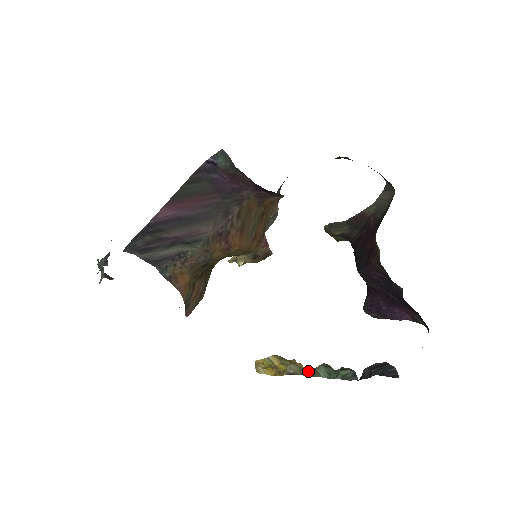
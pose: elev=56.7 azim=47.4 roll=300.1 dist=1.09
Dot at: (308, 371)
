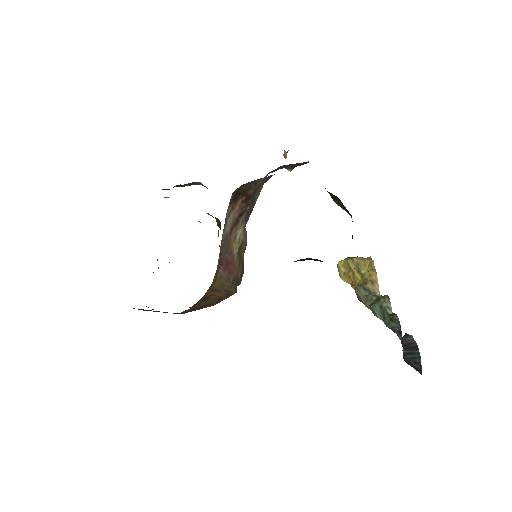
Dot at: (370, 302)
